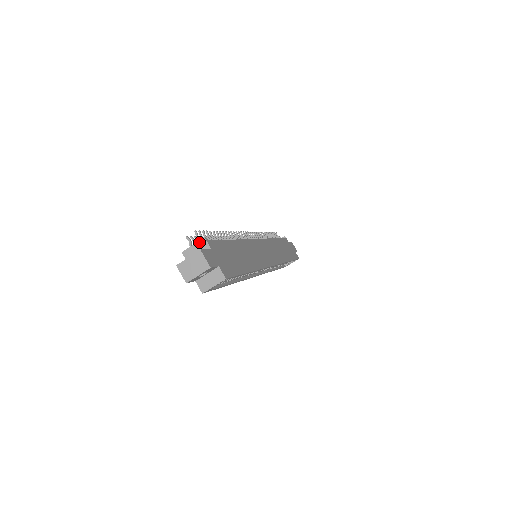
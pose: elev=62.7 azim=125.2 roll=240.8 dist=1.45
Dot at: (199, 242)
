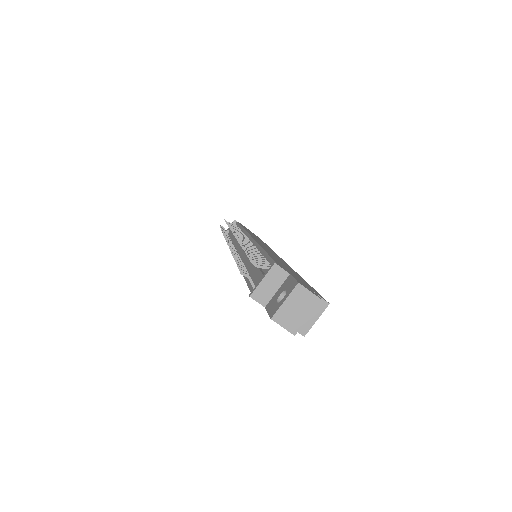
Dot at: (270, 273)
